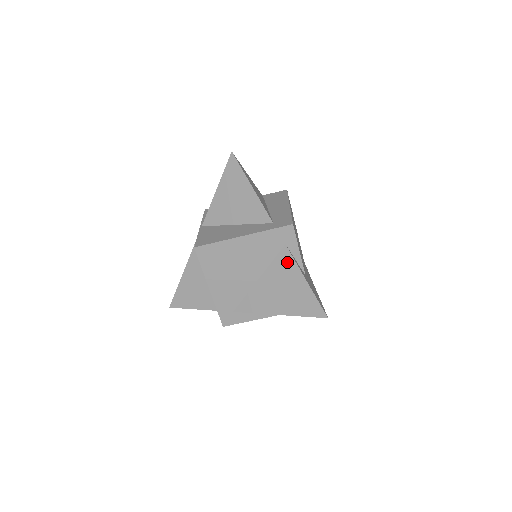
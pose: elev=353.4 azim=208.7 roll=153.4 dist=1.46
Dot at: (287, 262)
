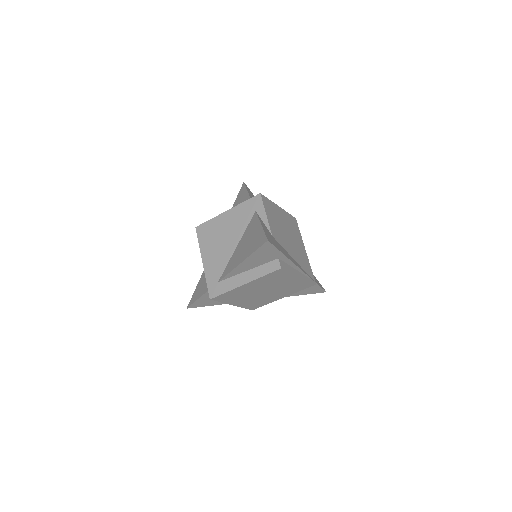
Dot at: (254, 221)
